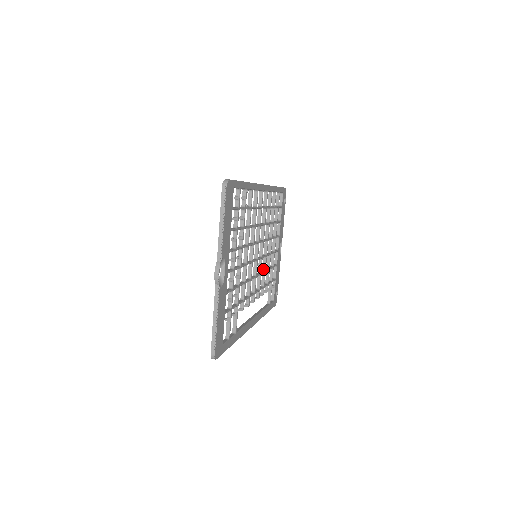
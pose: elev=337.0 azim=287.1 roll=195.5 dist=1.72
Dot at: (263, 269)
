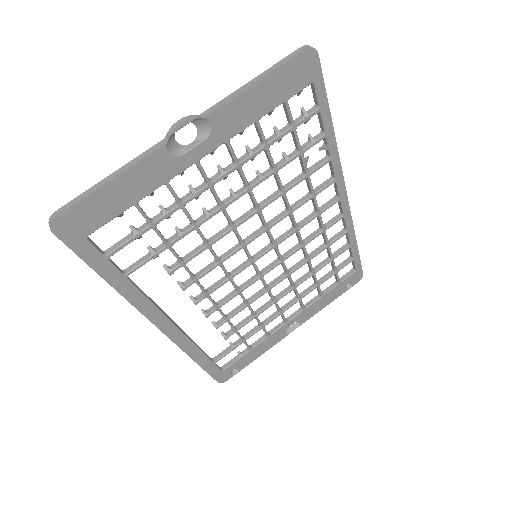
Dot at: (249, 299)
